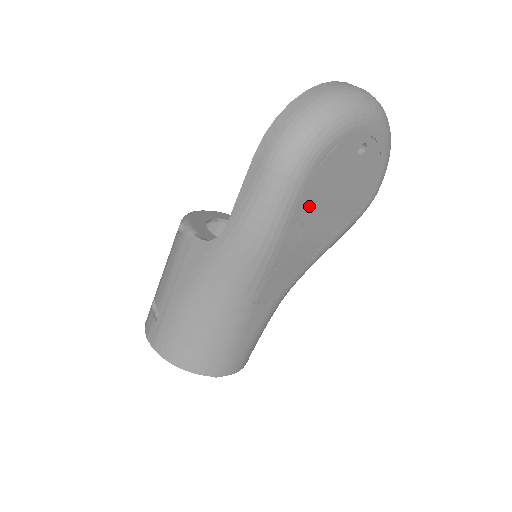
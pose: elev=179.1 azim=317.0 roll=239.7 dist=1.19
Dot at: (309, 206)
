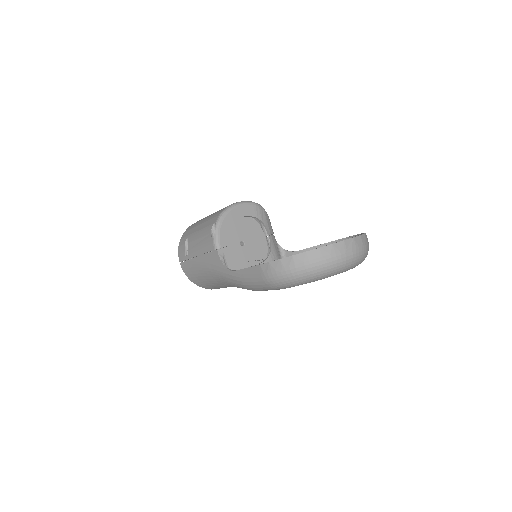
Dot at: occluded
